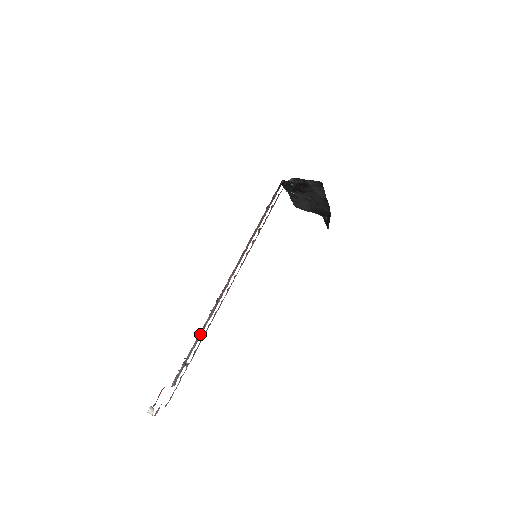
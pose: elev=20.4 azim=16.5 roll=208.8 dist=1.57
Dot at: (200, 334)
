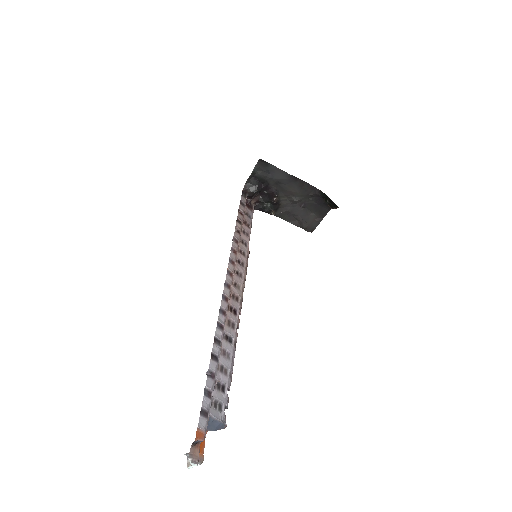
Dot at: (225, 348)
